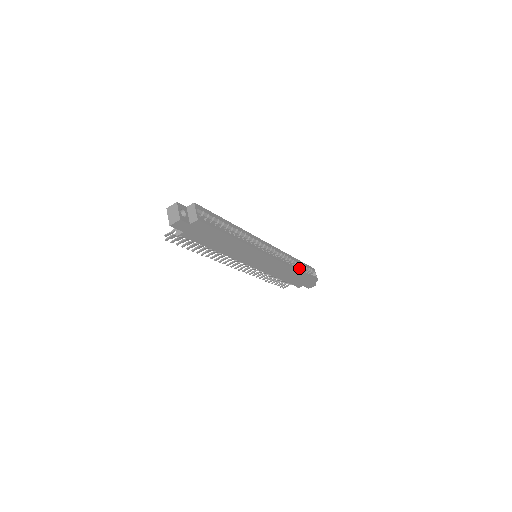
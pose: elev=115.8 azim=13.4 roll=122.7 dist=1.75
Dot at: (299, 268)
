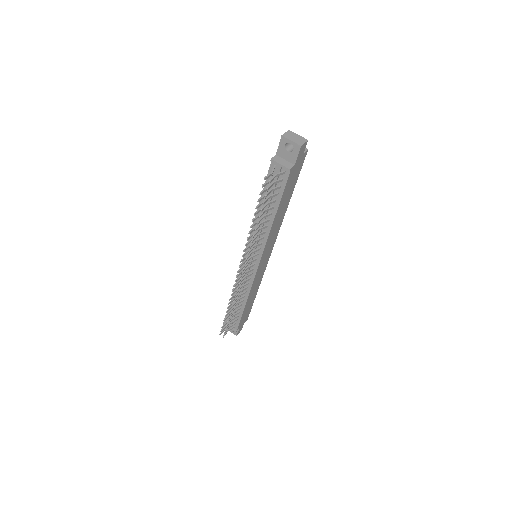
Dot at: occluded
